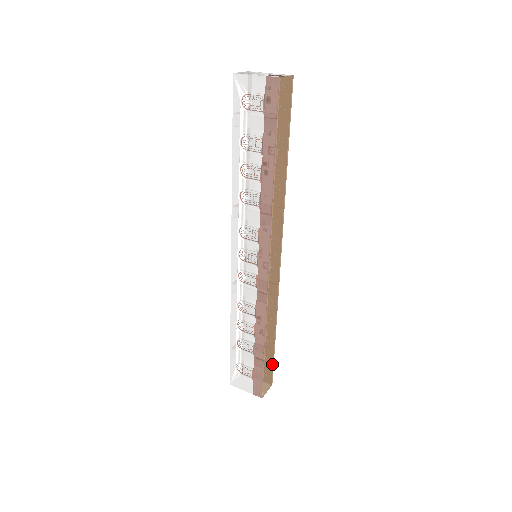
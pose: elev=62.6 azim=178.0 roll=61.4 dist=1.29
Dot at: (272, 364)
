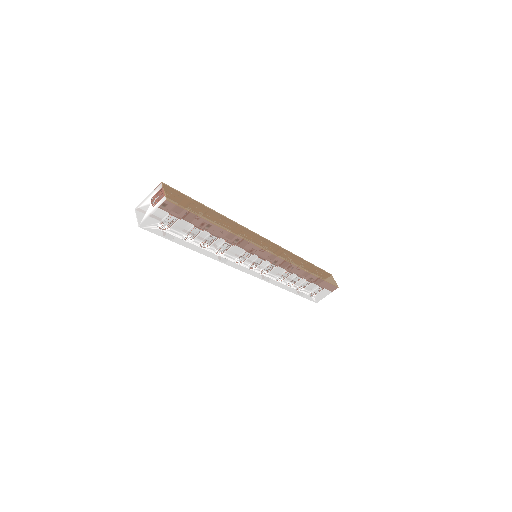
Dot at: (321, 270)
